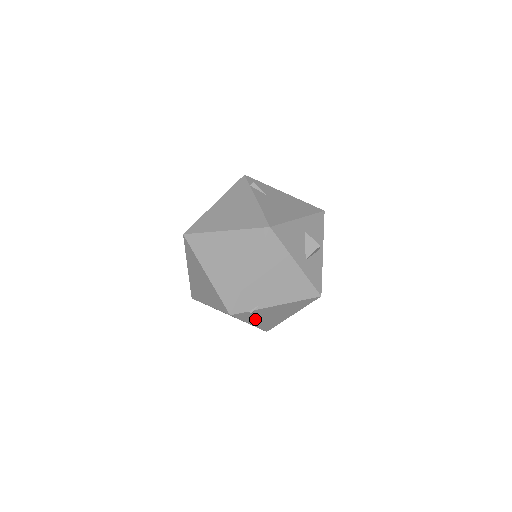
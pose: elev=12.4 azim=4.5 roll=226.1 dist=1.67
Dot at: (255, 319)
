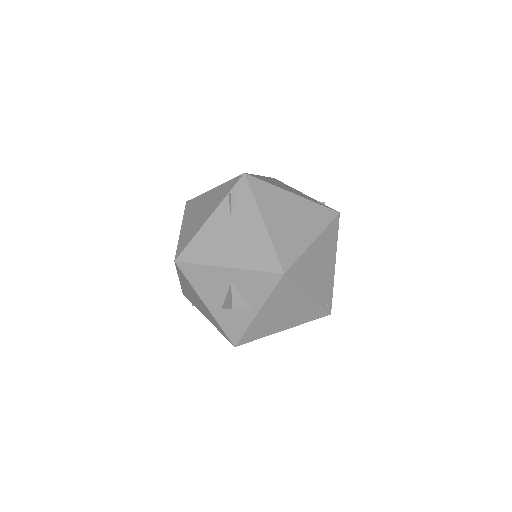
Dot at: occluded
